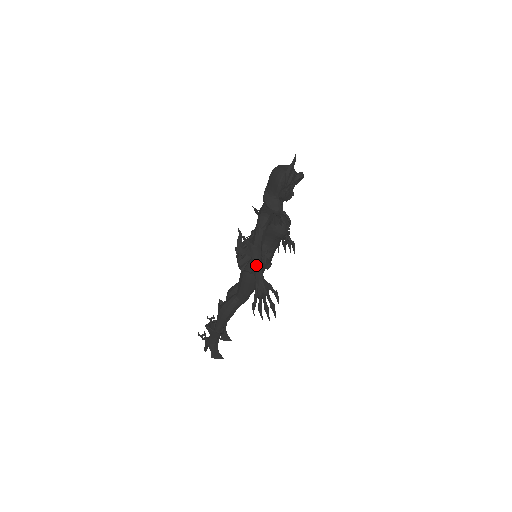
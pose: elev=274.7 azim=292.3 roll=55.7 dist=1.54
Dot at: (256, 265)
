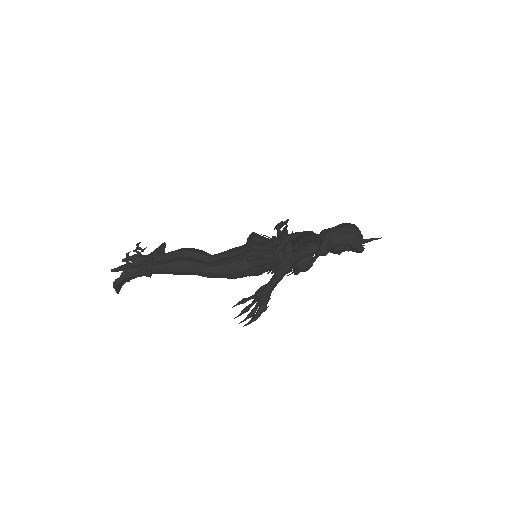
Dot at: (281, 275)
